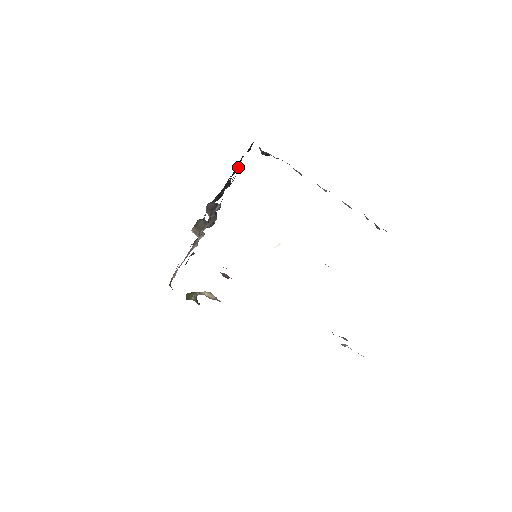
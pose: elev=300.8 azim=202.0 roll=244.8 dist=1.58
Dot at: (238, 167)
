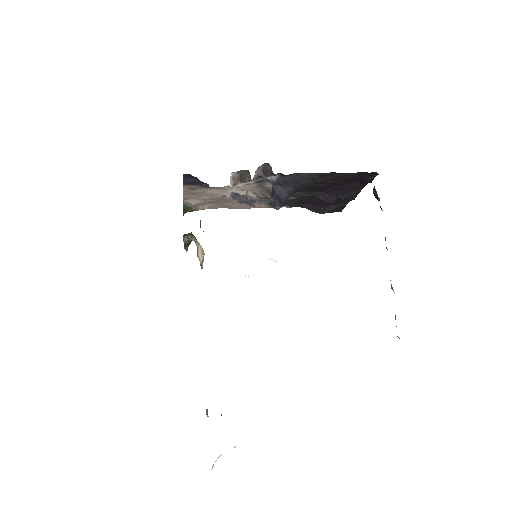
Dot at: (355, 197)
